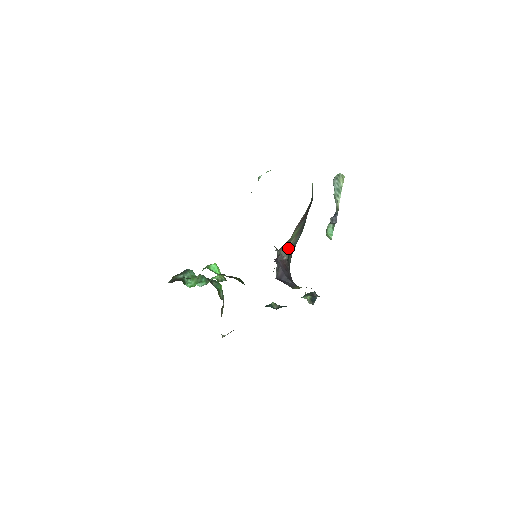
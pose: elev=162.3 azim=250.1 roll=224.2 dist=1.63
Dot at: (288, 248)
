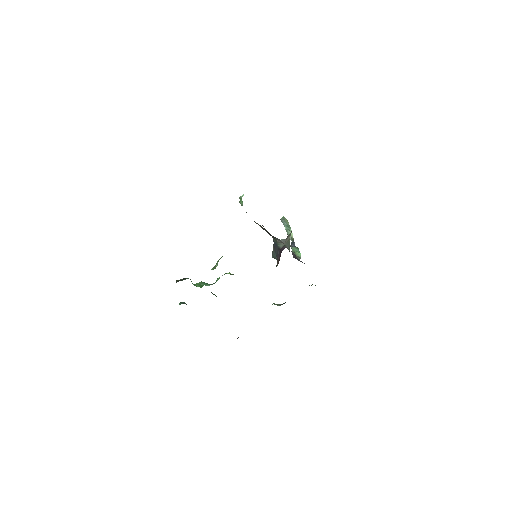
Dot at: (288, 242)
